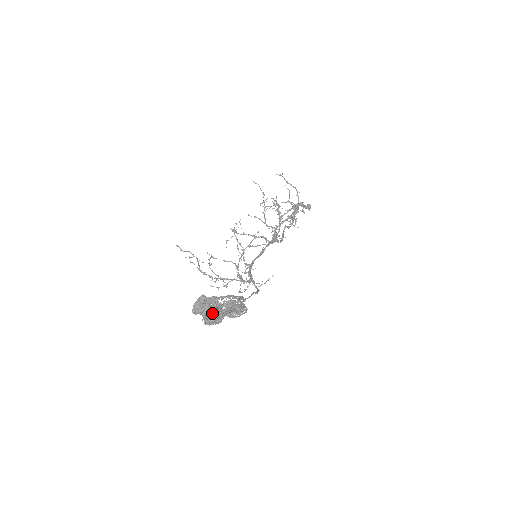
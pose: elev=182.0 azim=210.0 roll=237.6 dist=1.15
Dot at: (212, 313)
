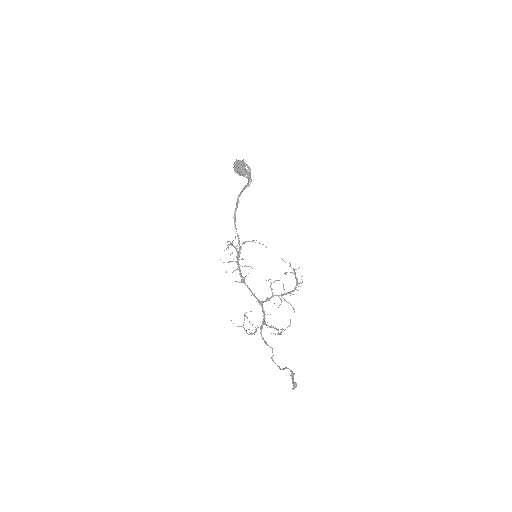
Dot at: (240, 164)
